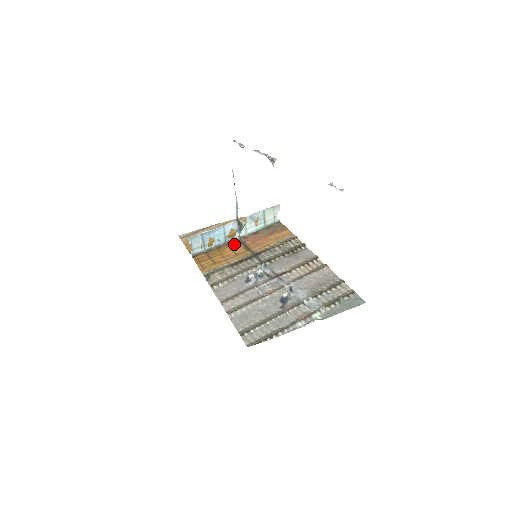
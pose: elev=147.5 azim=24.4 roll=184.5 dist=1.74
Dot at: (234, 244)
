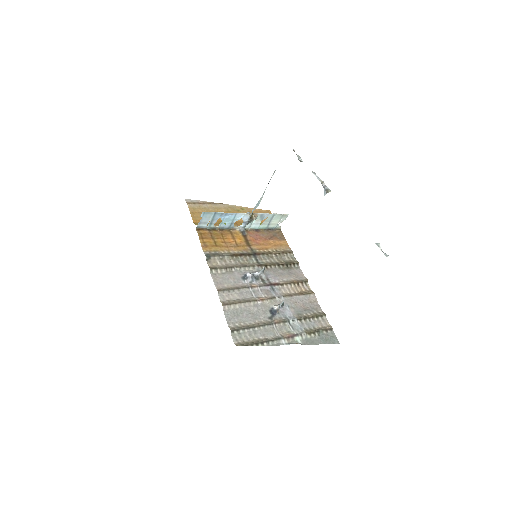
Dot at: (237, 233)
